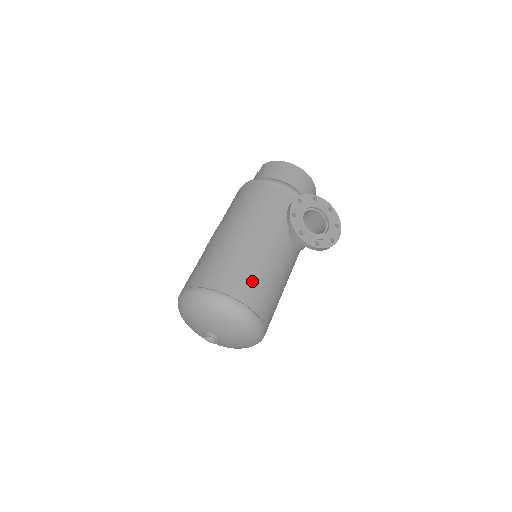
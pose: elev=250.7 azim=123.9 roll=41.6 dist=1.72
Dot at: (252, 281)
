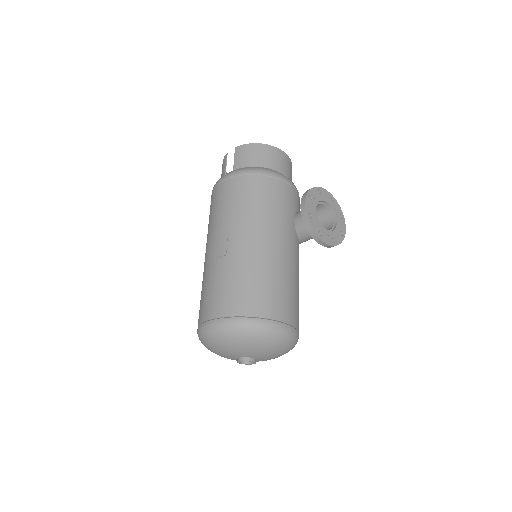
Dot at: (286, 296)
